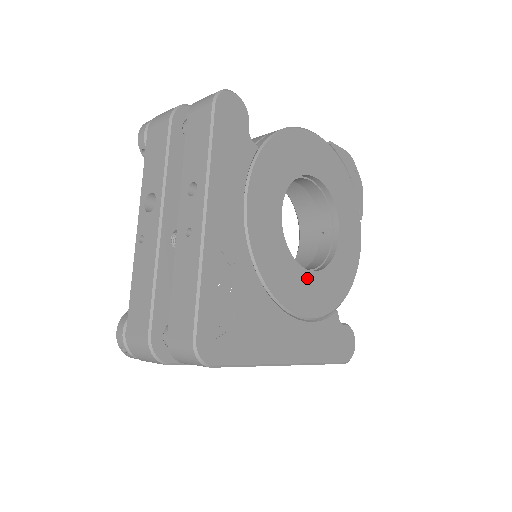
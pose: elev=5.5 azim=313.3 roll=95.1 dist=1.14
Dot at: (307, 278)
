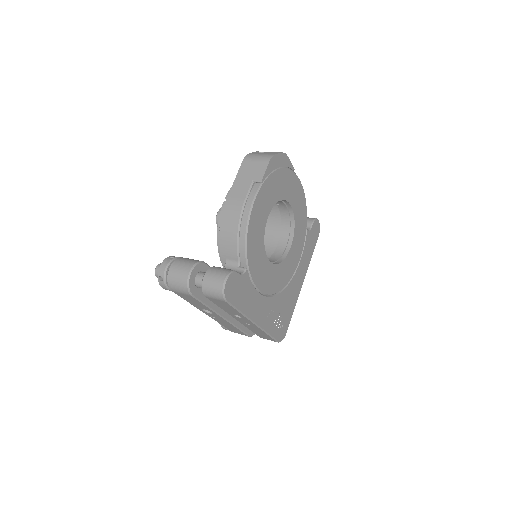
Dot at: (291, 252)
